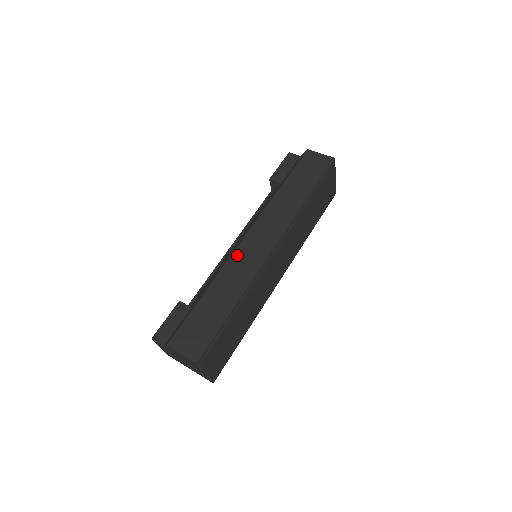
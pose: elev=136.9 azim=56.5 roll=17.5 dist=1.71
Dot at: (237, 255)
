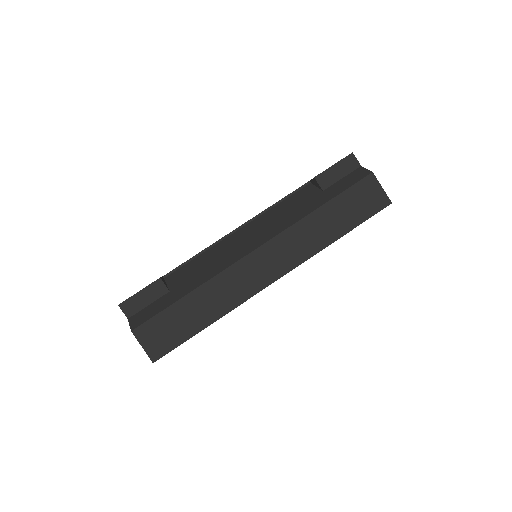
Dot at: (238, 268)
